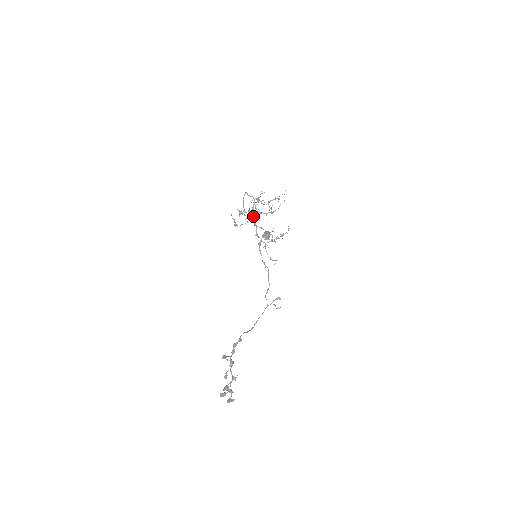
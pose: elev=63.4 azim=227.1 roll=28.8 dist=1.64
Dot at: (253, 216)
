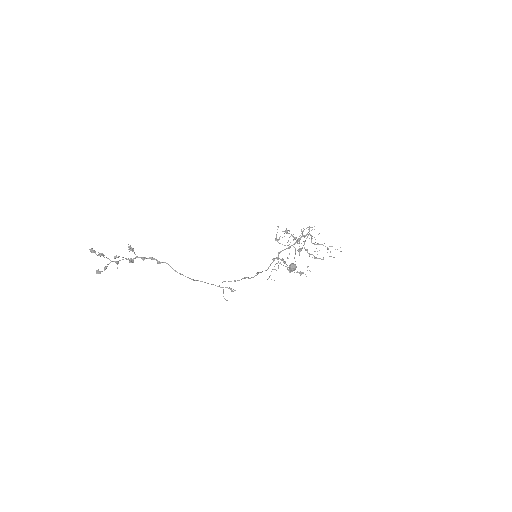
Dot at: (295, 243)
